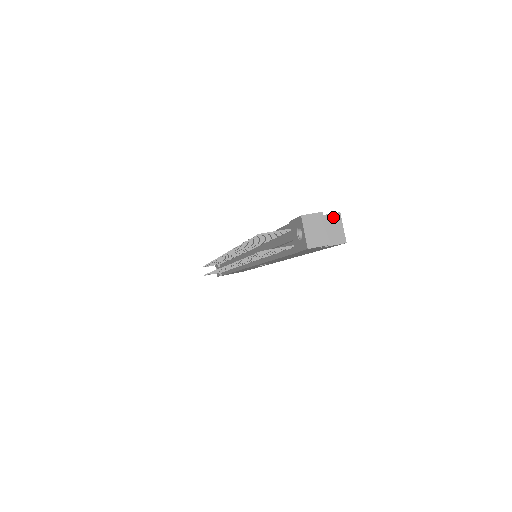
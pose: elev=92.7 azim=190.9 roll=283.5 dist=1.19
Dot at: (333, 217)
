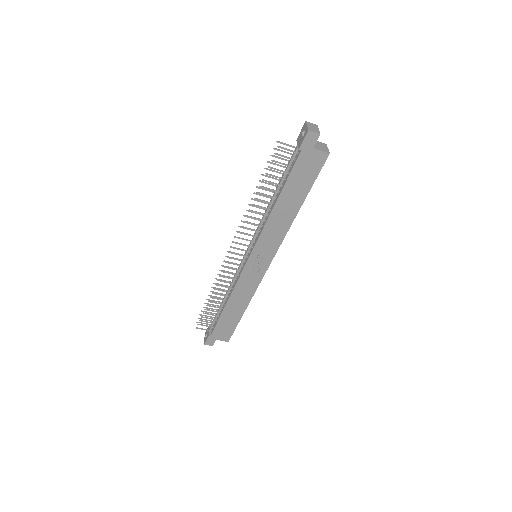
Dot at: (322, 144)
